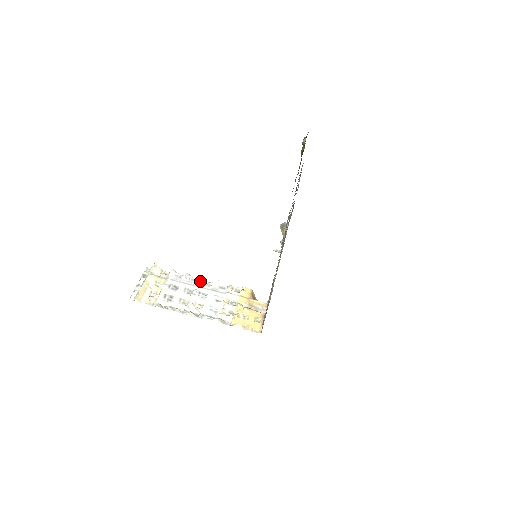
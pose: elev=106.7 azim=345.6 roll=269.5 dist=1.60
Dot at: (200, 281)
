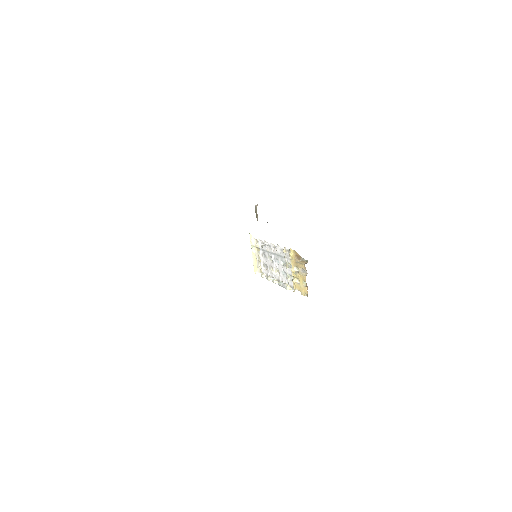
Dot at: (271, 247)
